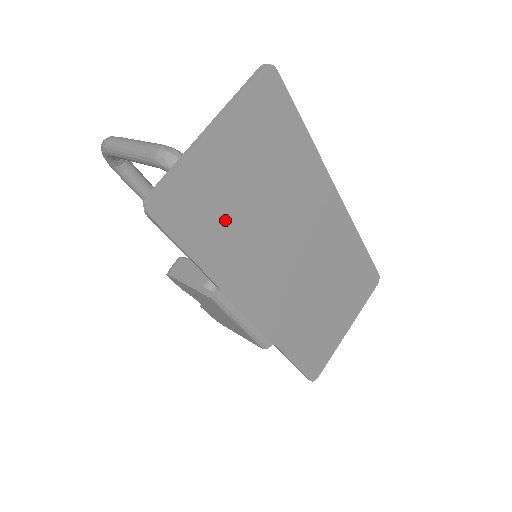
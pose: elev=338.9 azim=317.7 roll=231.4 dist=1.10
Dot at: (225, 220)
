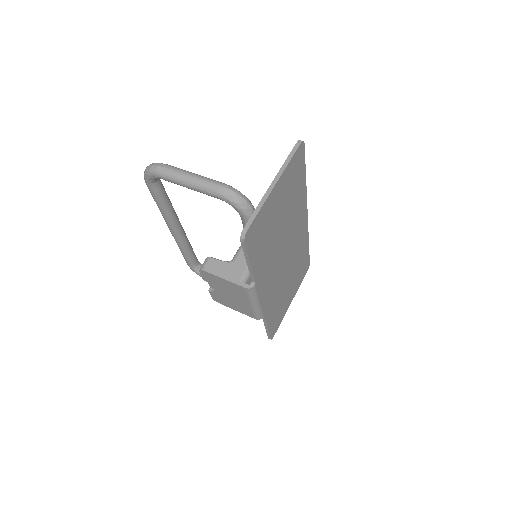
Dot at: (267, 239)
